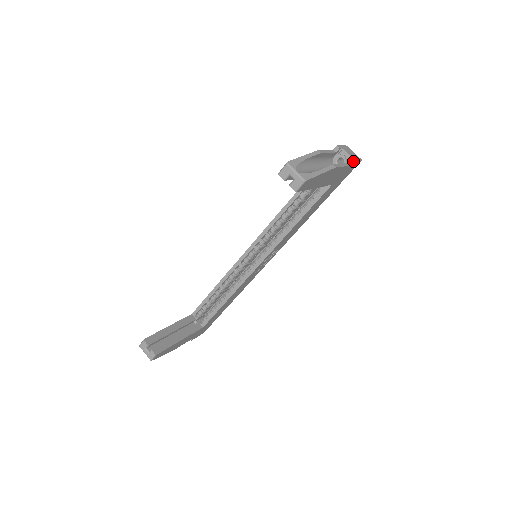
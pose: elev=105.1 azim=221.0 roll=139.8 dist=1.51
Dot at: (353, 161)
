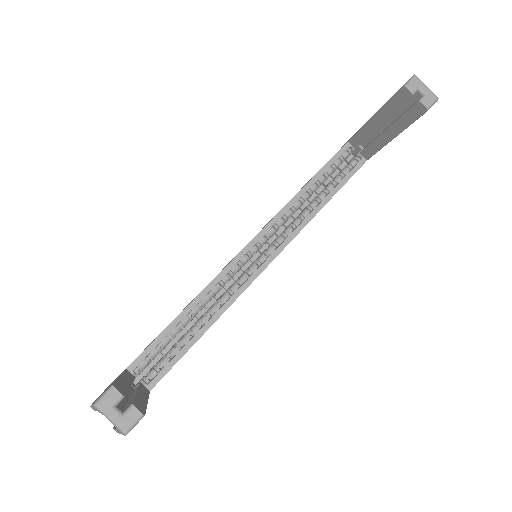
Dot at: occluded
